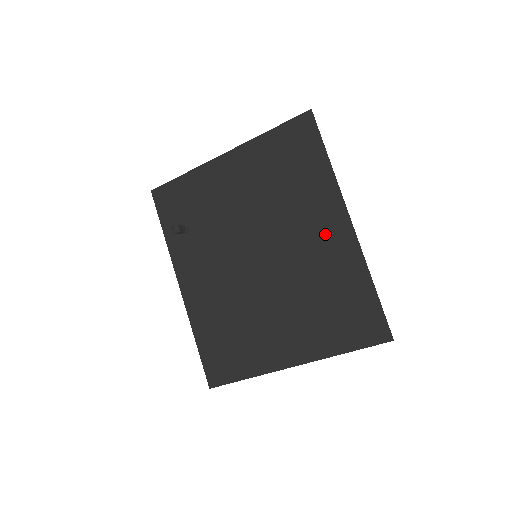
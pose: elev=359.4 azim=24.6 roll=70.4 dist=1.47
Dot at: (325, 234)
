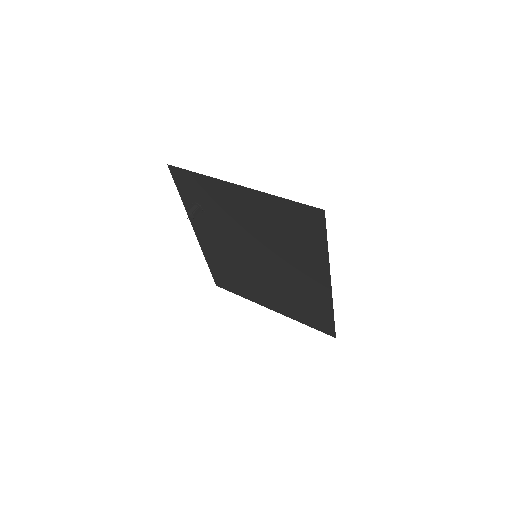
Dot at: (310, 279)
